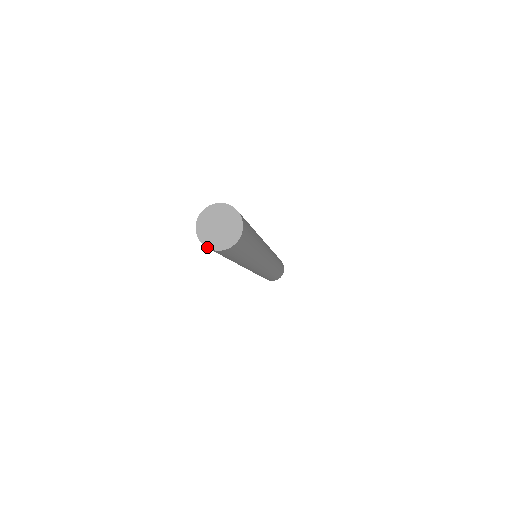
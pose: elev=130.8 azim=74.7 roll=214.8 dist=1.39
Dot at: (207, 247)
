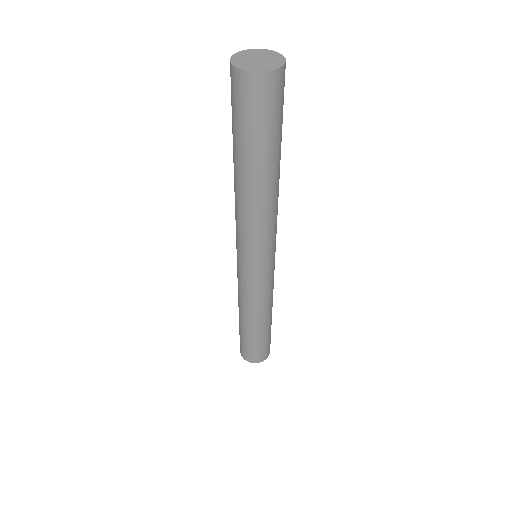
Dot at: (232, 63)
